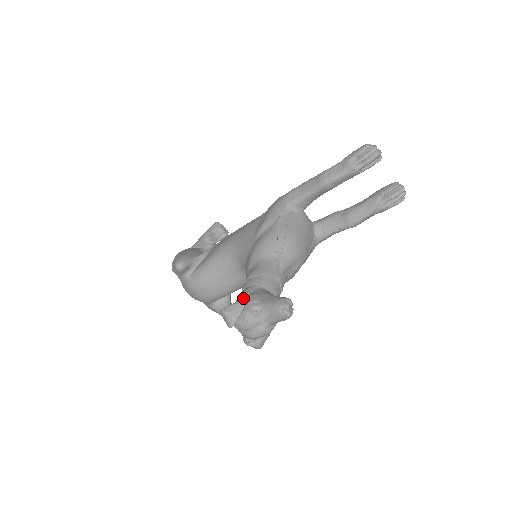
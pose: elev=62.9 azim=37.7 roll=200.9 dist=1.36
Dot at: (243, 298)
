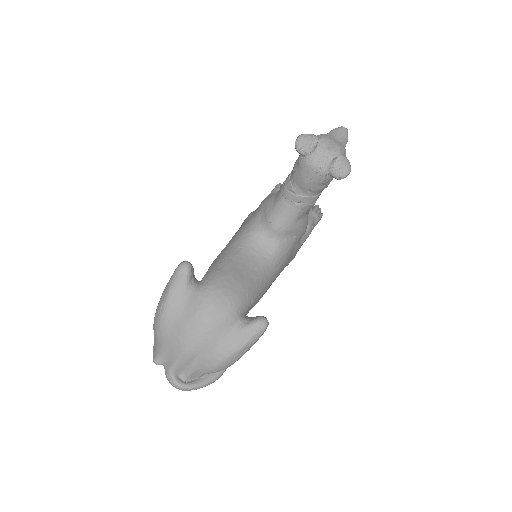
Dot at: occluded
